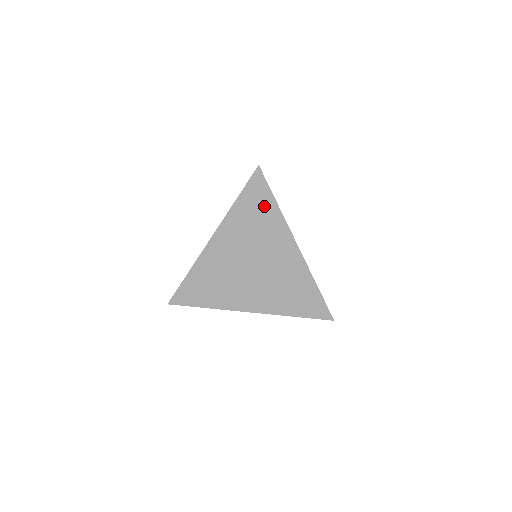
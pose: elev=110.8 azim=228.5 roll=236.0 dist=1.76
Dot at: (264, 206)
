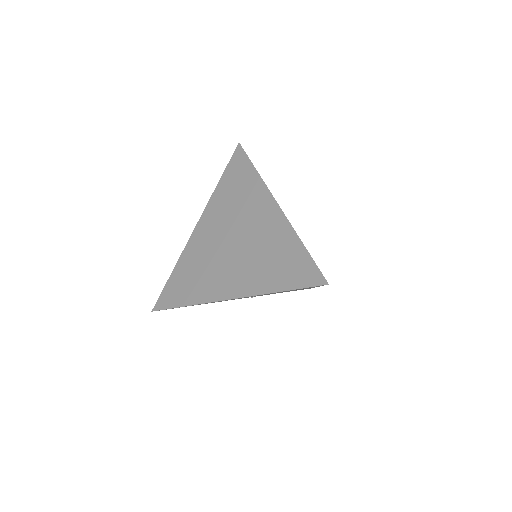
Dot at: (244, 176)
